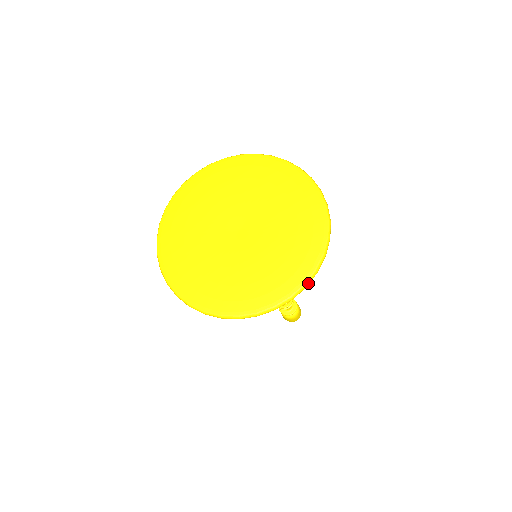
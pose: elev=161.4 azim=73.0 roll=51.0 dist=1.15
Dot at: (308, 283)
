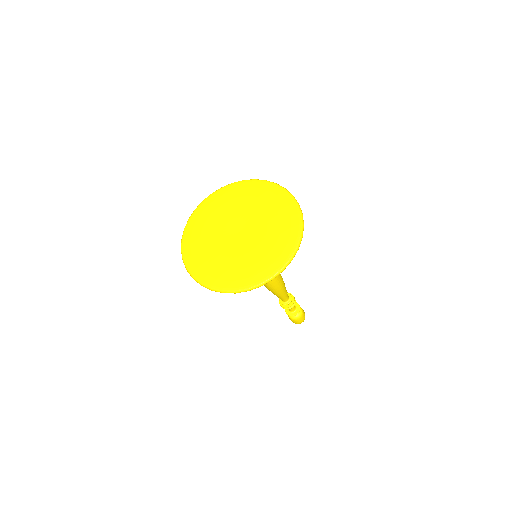
Dot at: (263, 284)
